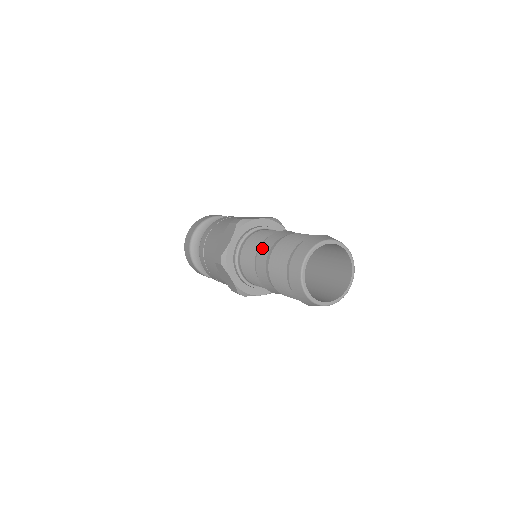
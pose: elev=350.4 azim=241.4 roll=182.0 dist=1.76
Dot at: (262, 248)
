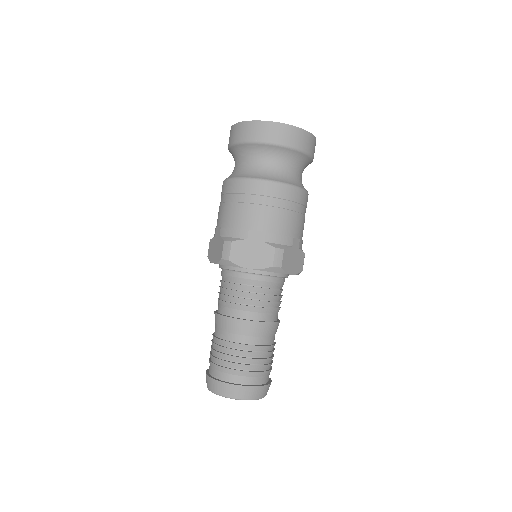
Dot at: (216, 317)
